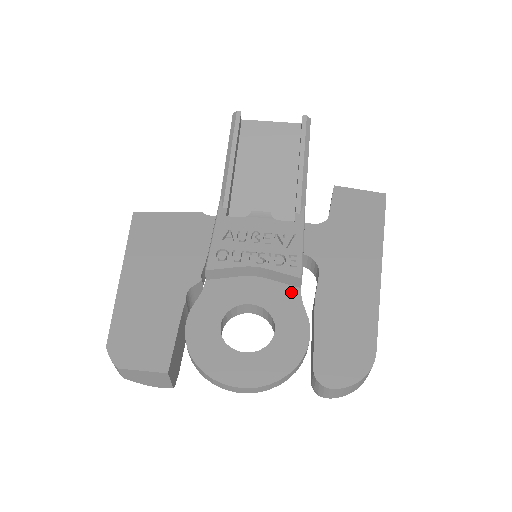
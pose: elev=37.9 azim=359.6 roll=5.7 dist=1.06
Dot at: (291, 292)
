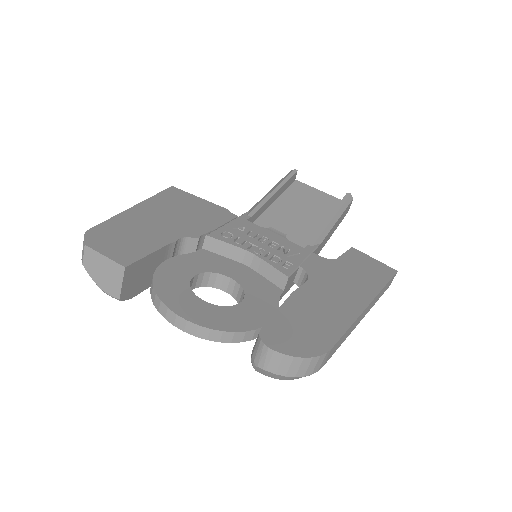
Dot at: (273, 288)
